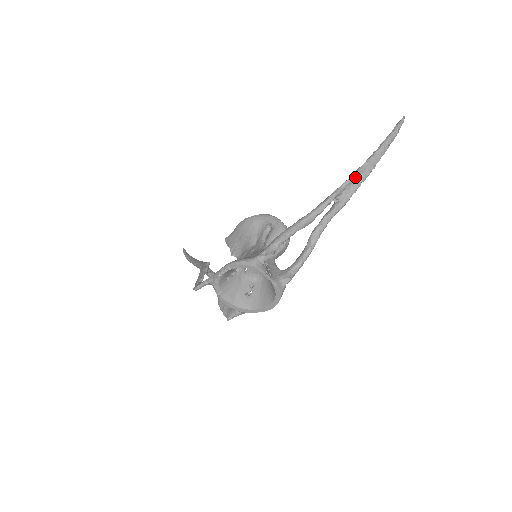
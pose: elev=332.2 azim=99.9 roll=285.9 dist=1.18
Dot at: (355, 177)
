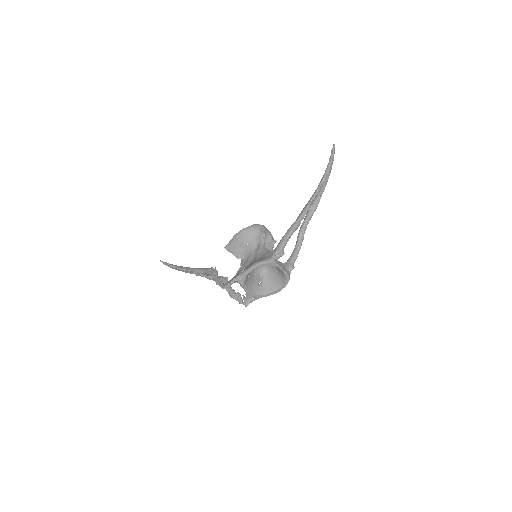
Dot at: (318, 191)
